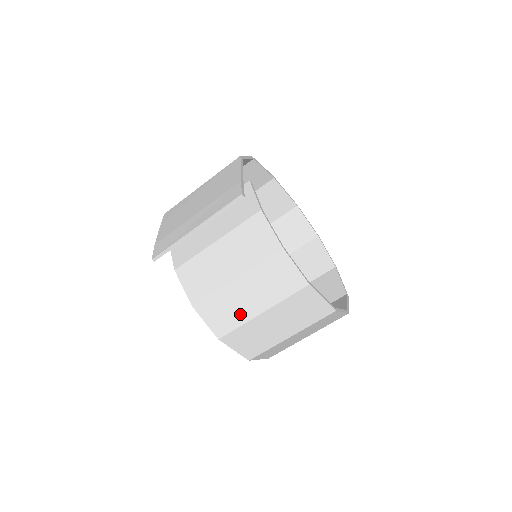
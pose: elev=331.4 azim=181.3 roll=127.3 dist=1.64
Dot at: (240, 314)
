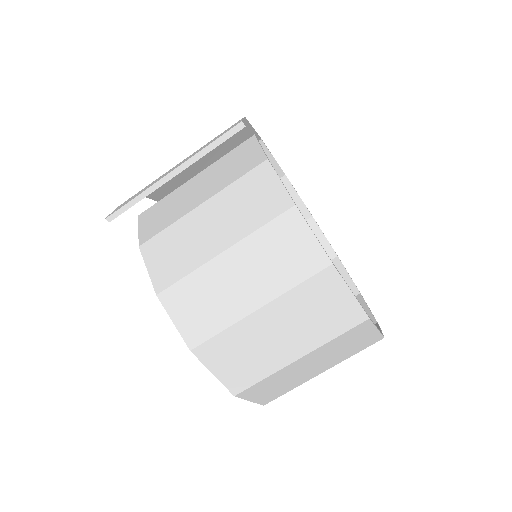
Dot at: (226, 310)
